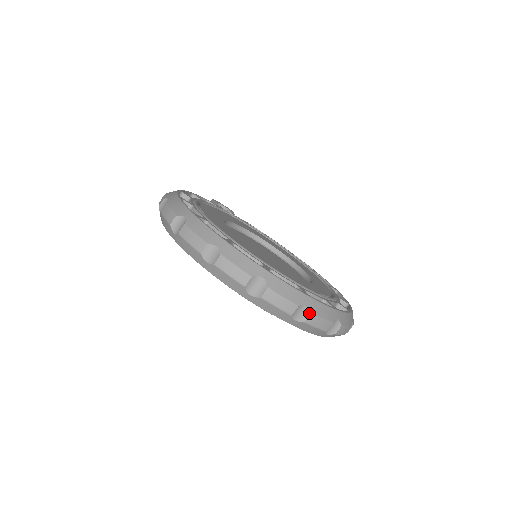
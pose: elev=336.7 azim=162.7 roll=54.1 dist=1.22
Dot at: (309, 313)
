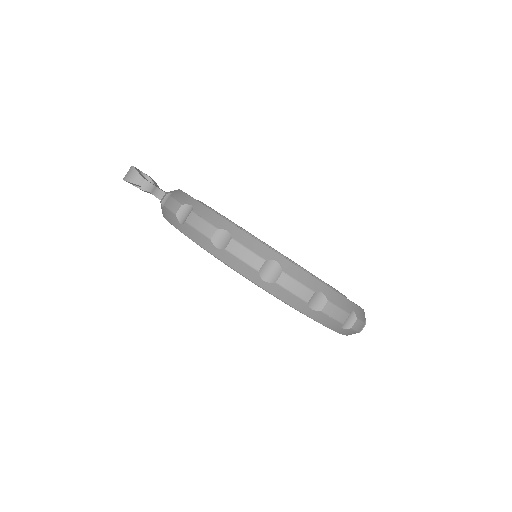
Dot at: (365, 324)
